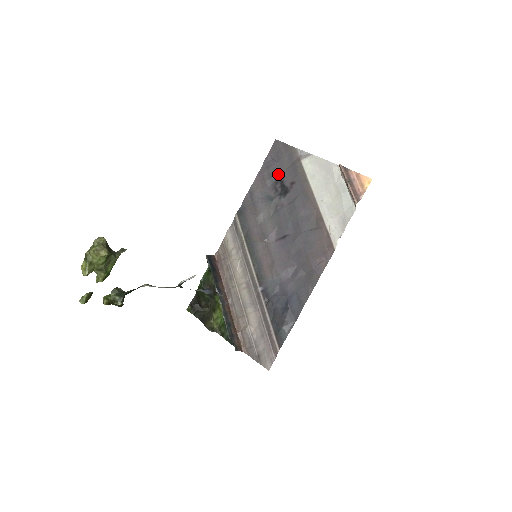
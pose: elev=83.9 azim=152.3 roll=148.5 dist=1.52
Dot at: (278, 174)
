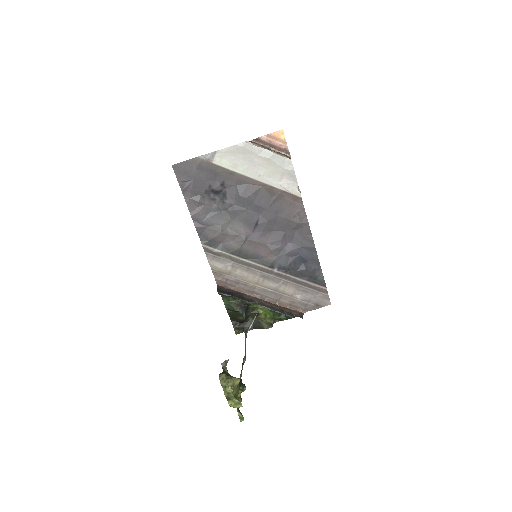
Dot at: (203, 188)
